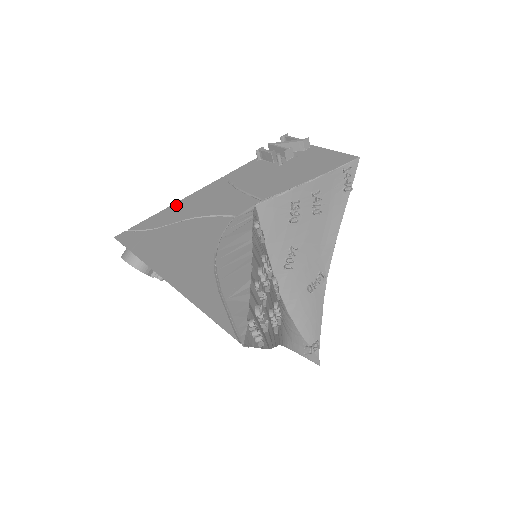
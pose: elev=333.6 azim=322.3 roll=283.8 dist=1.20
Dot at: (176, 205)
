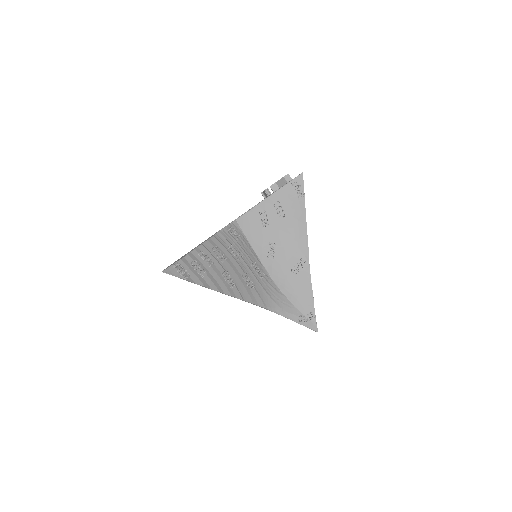
Dot at: occluded
